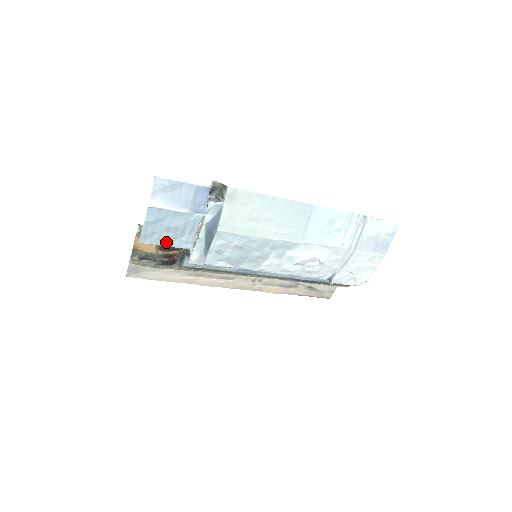
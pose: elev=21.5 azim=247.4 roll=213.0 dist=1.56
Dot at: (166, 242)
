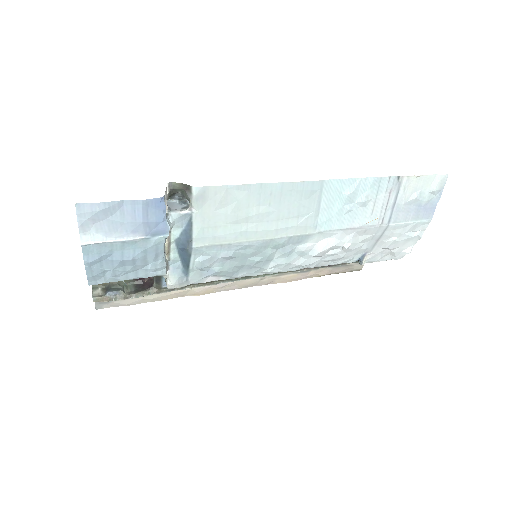
Dot at: (126, 276)
